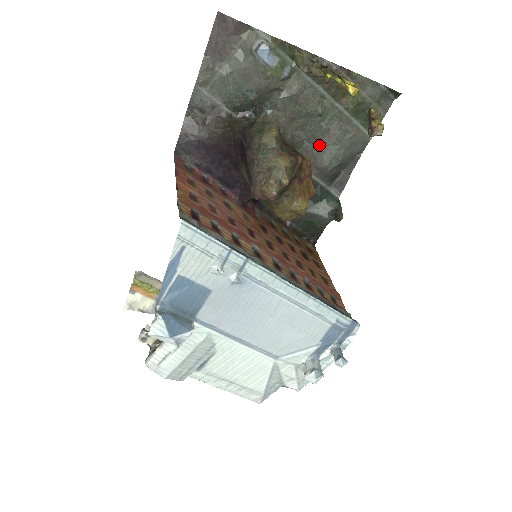
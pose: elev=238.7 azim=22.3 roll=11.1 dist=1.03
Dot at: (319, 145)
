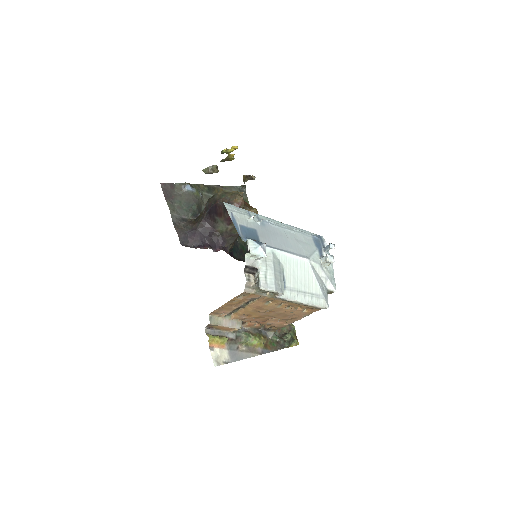
Dot at: occluded
